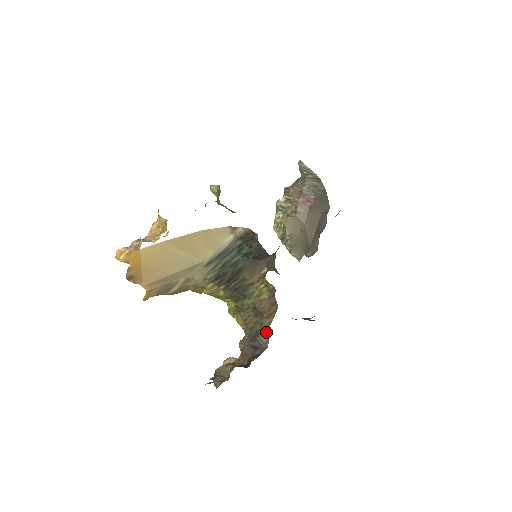
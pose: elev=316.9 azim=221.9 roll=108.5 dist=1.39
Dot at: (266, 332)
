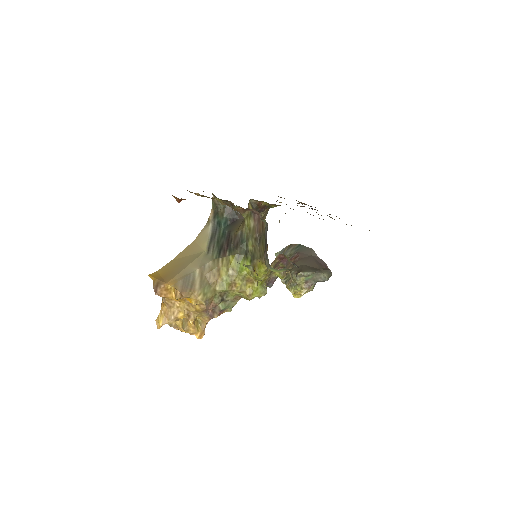
Dot at: (265, 227)
